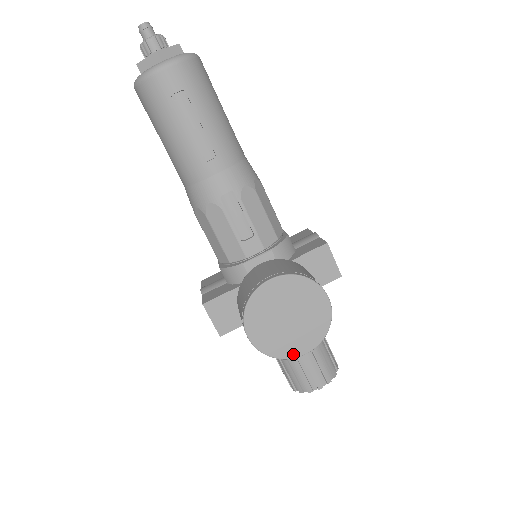
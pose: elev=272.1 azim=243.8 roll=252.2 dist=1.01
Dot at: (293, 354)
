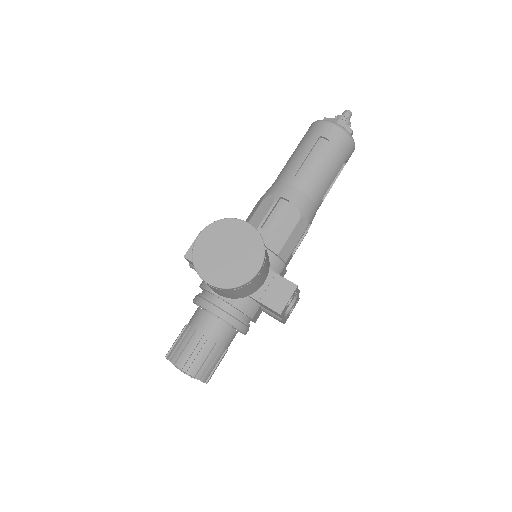
Dot at: (203, 274)
